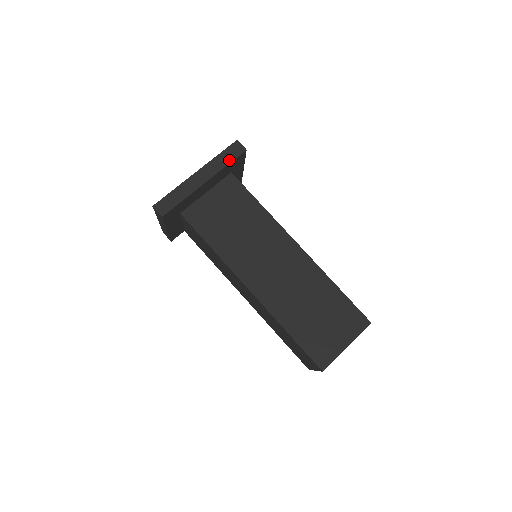
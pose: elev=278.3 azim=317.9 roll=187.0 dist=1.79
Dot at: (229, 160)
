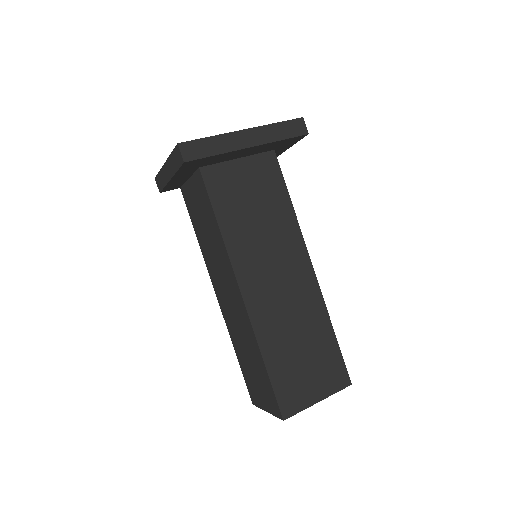
Dot at: (286, 135)
